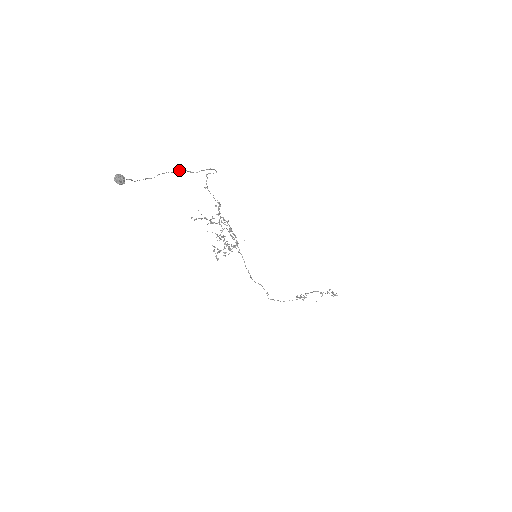
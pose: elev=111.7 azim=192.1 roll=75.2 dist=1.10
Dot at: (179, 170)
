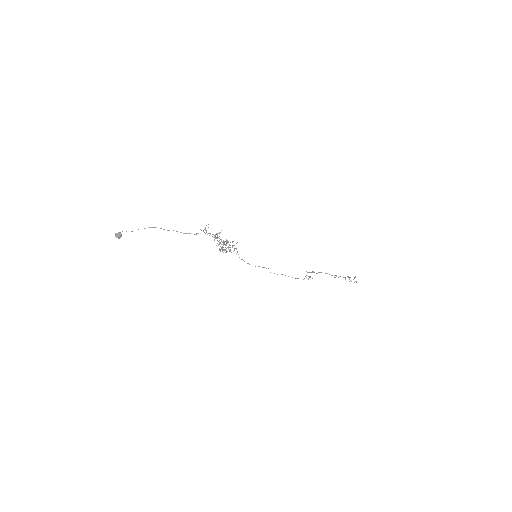
Dot at: occluded
